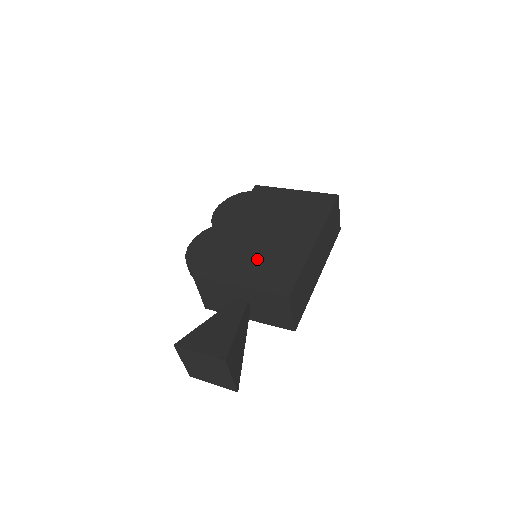
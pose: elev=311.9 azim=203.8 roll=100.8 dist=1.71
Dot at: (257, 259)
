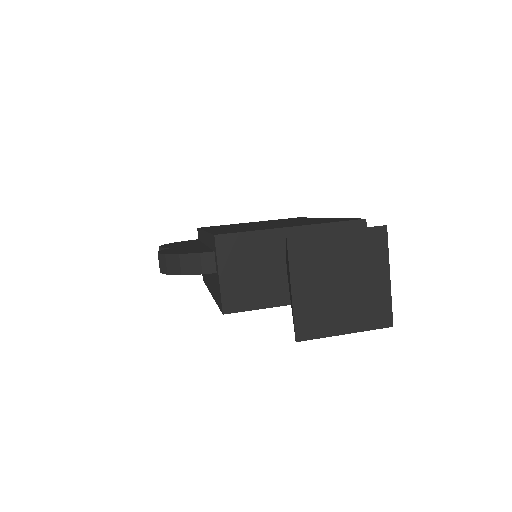
Dot at: (282, 224)
